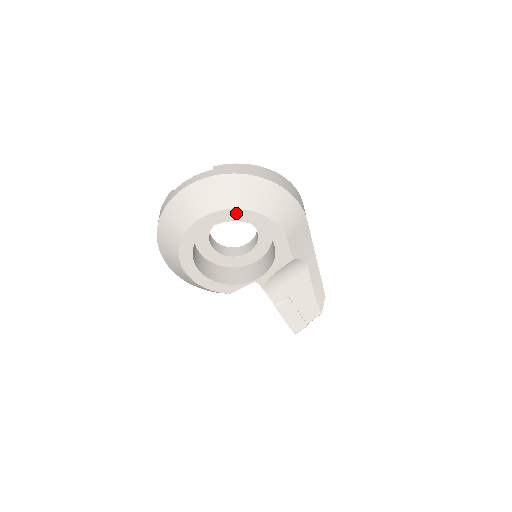
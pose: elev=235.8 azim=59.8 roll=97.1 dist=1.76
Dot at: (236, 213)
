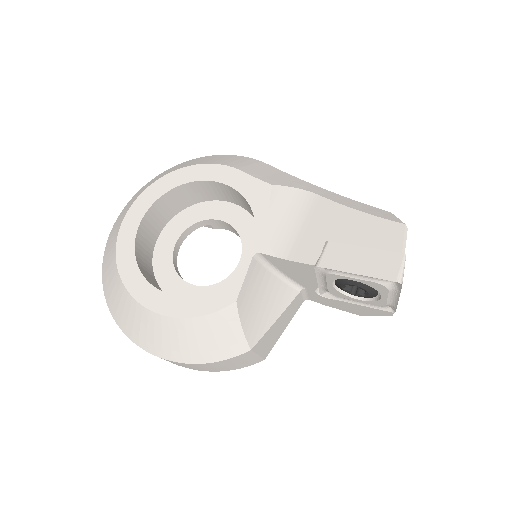
Dot at: (157, 187)
